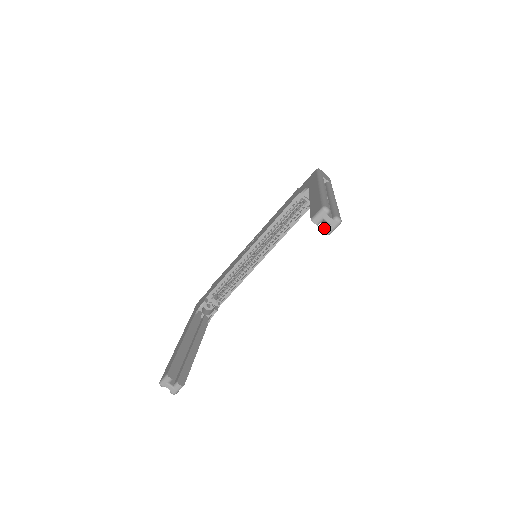
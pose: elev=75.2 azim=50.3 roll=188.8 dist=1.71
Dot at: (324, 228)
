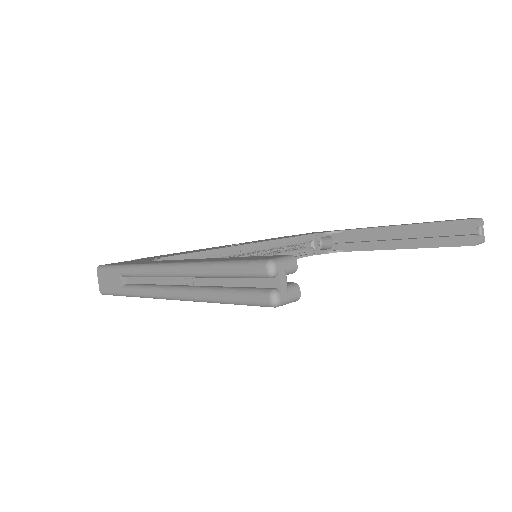
Dot at: (478, 235)
